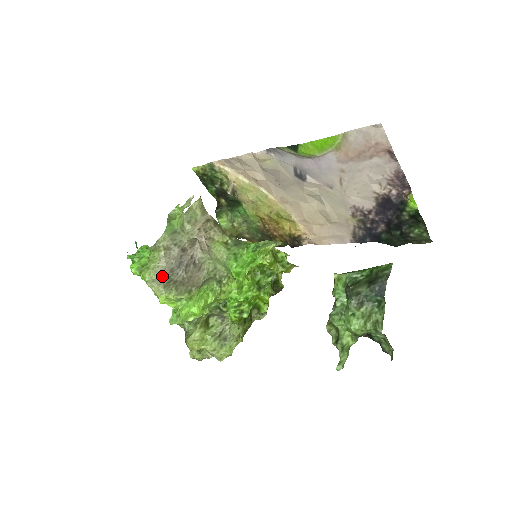
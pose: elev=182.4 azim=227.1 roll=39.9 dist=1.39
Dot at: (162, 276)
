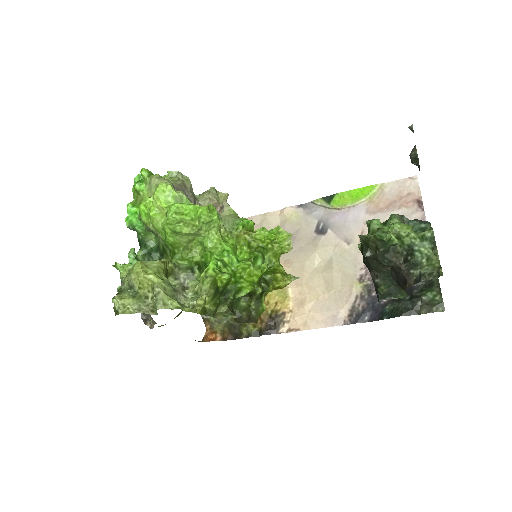
Dot at: occluded
